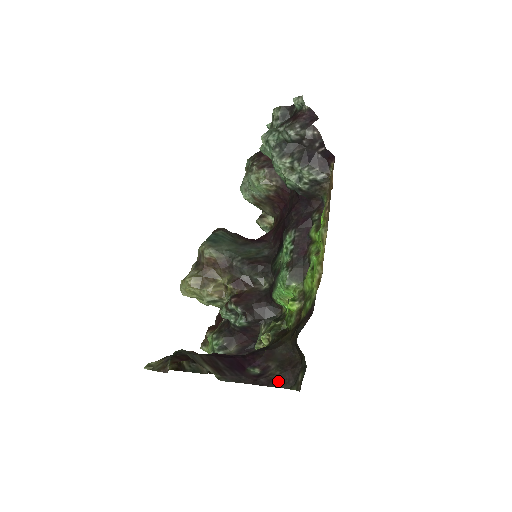
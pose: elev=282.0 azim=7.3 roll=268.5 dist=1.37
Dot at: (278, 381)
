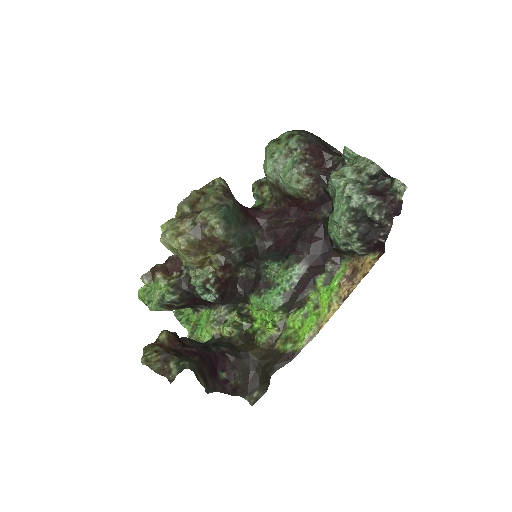
Dot at: (238, 390)
